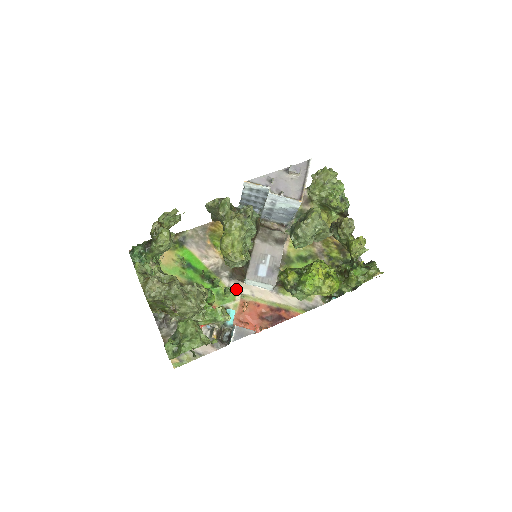
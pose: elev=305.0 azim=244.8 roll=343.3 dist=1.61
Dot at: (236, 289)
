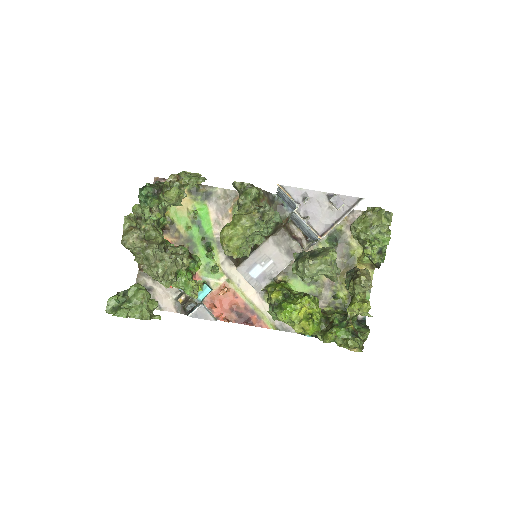
Dot at: (227, 270)
